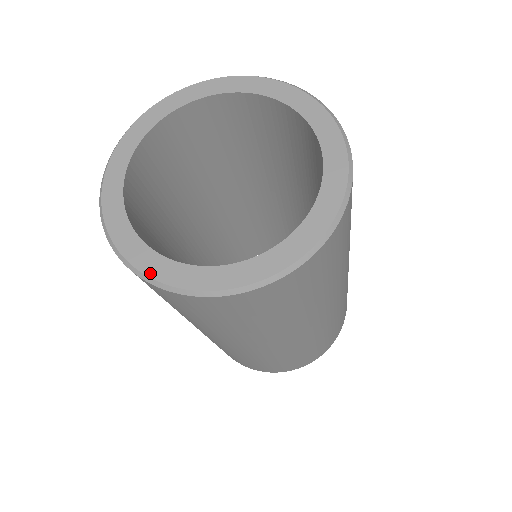
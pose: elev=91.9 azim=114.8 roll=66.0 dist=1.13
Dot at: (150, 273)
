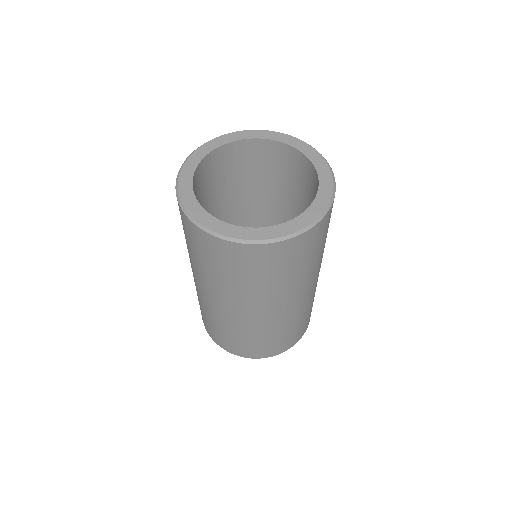
Dot at: (193, 215)
